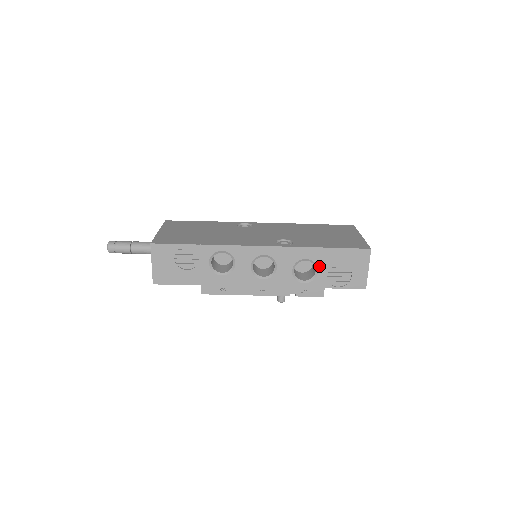
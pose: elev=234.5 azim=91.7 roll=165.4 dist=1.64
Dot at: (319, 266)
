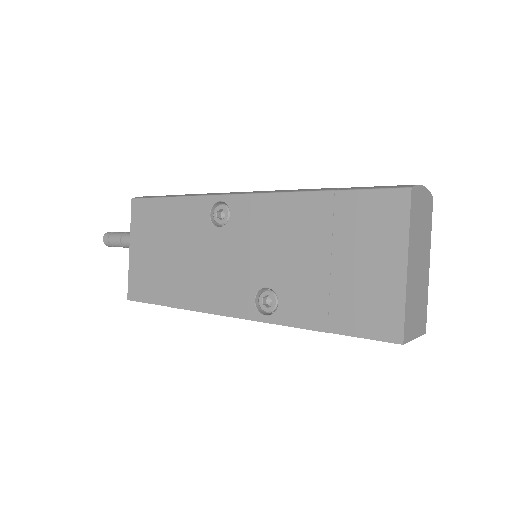
Dot at: occluded
